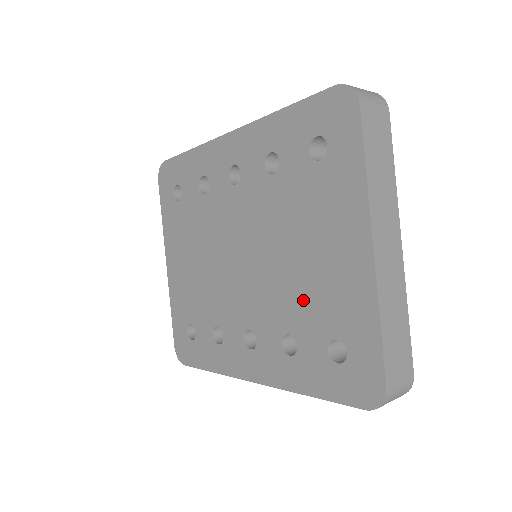
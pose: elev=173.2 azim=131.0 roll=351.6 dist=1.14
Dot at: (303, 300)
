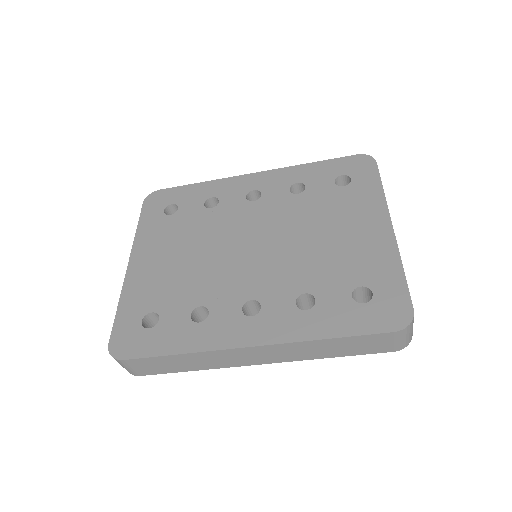
Dot at: (325, 265)
